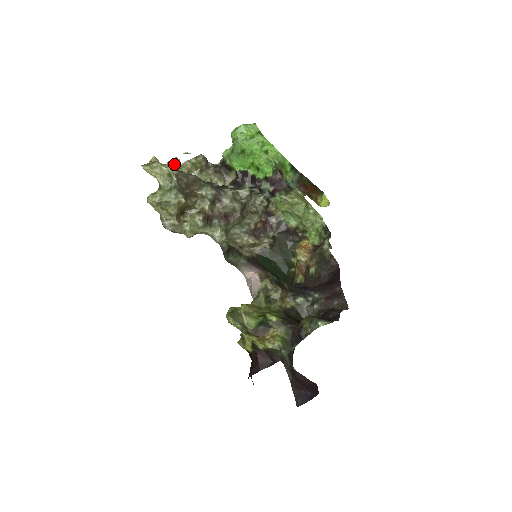
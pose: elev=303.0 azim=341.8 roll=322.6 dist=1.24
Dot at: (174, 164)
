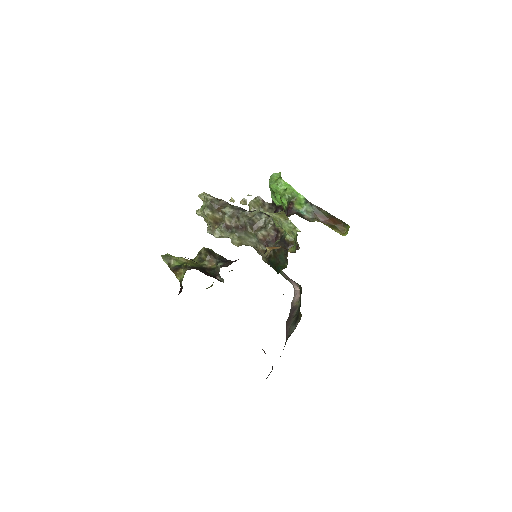
Dot at: (244, 202)
